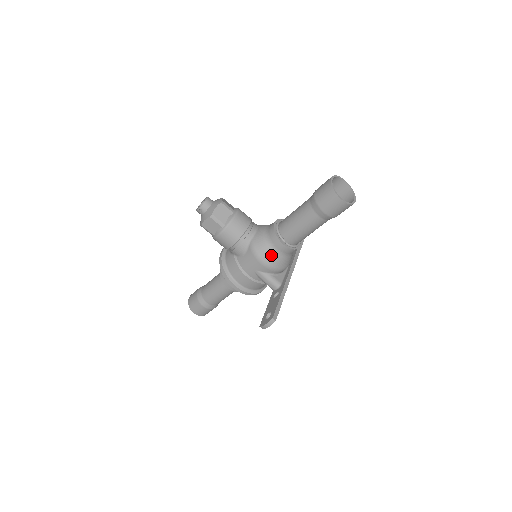
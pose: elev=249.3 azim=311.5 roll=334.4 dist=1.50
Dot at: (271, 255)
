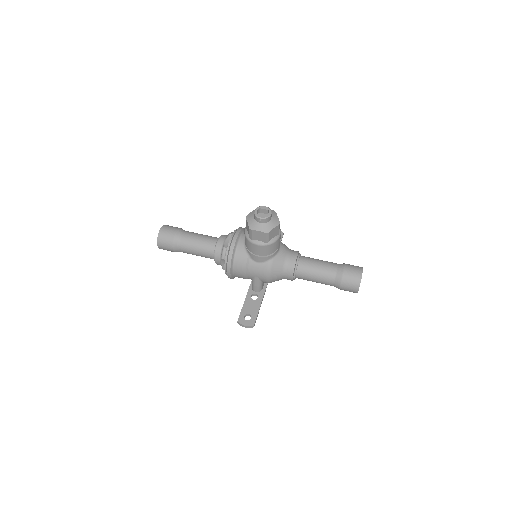
Dot at: (278, 277)
